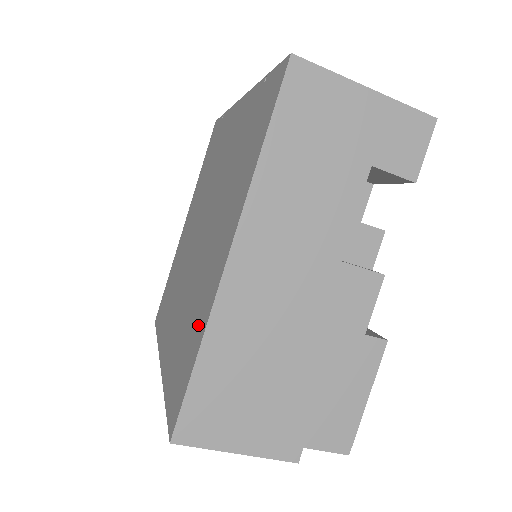
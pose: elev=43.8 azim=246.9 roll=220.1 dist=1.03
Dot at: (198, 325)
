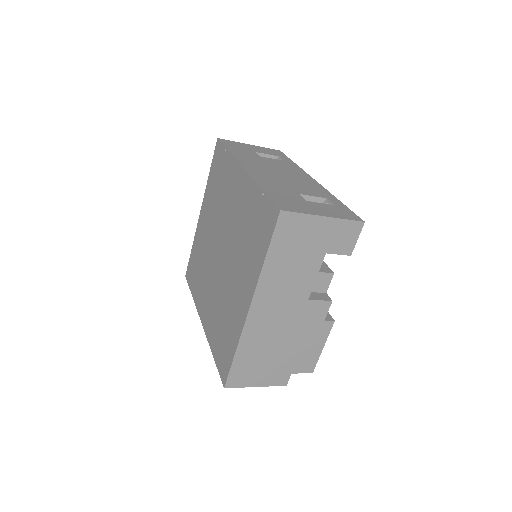
Dot at: (233, 333)
